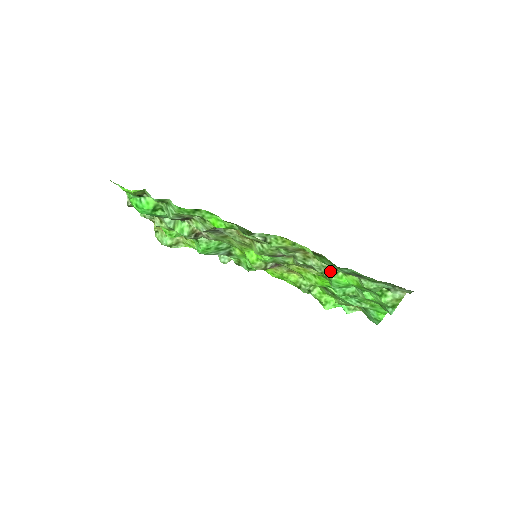
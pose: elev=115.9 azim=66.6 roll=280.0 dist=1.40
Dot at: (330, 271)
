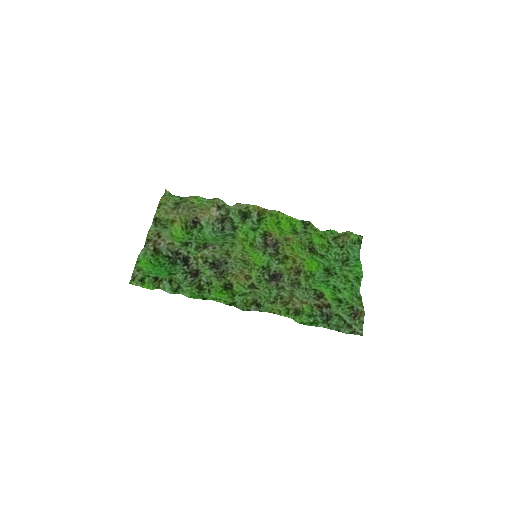
Dot at: (311, 295)
